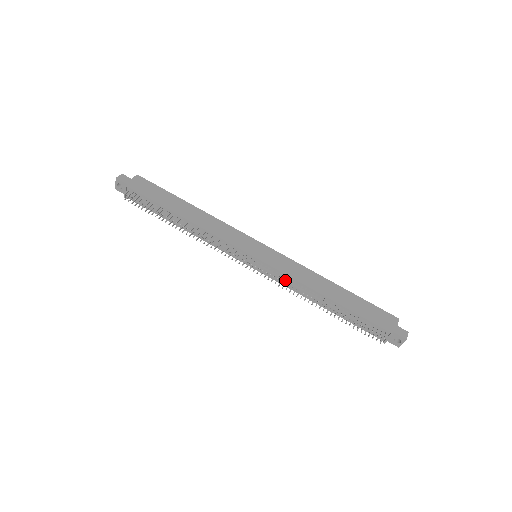
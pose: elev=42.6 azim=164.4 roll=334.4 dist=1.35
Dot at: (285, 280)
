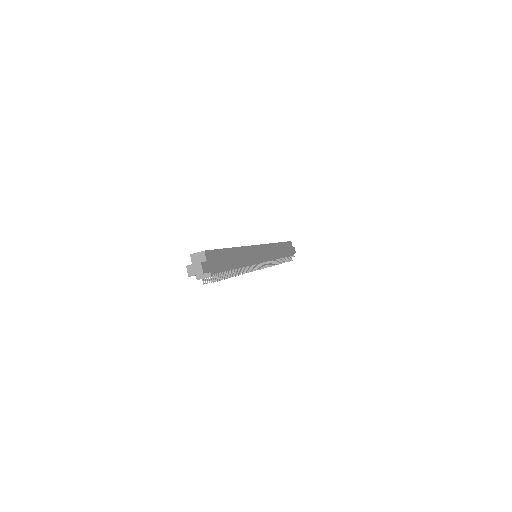
Dot at: (269, 262)
